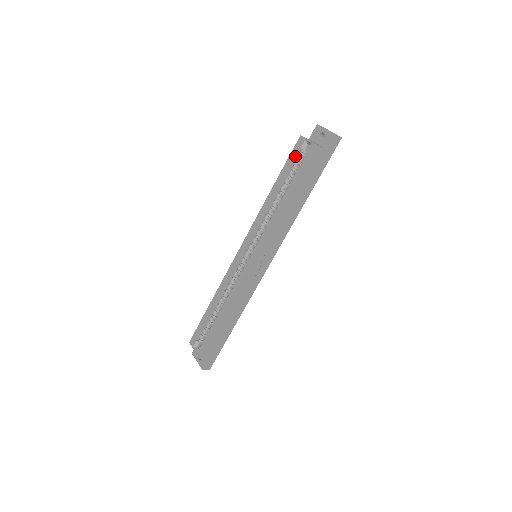
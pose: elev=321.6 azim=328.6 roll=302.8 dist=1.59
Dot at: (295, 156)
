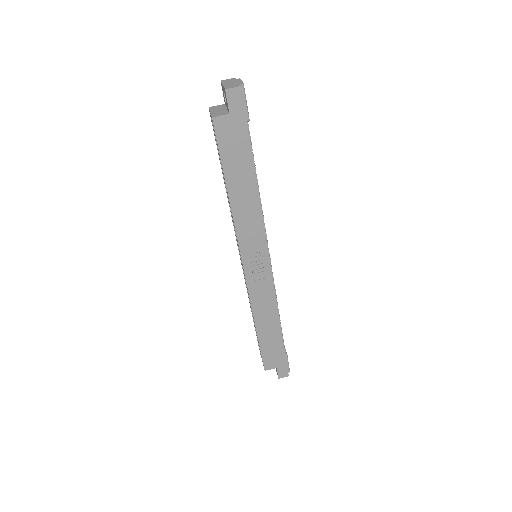
Dot at: (215, 136)
